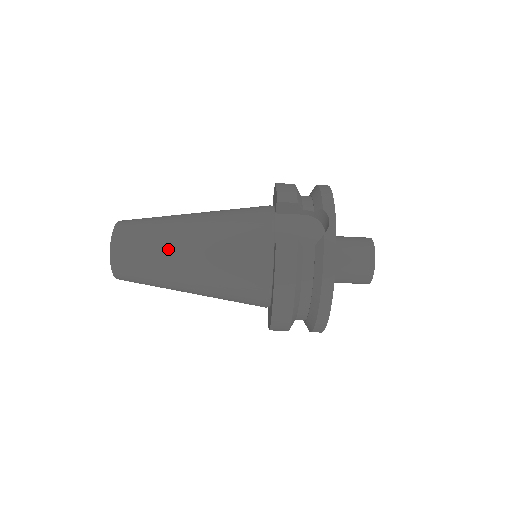
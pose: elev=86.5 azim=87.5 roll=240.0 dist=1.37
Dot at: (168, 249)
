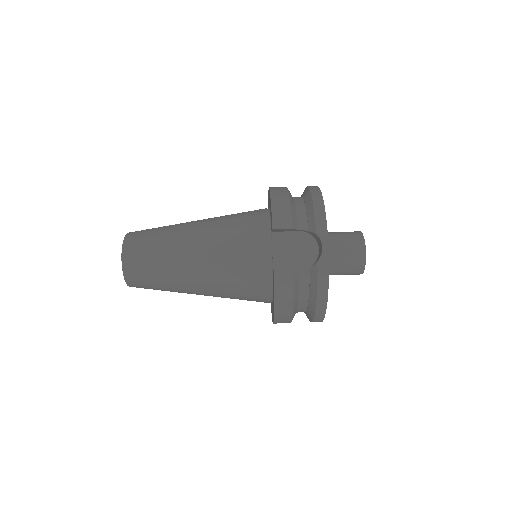
Dot at: (175, 270)
